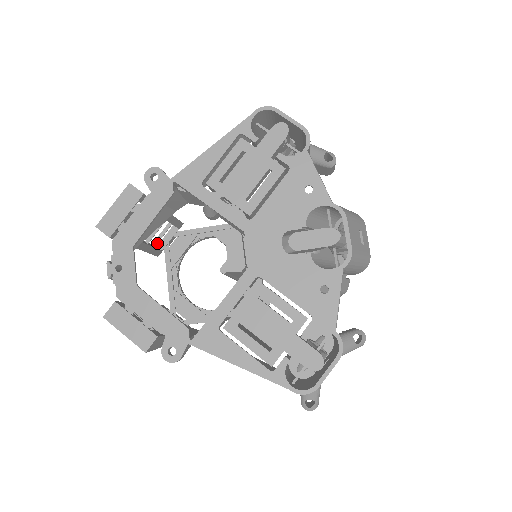
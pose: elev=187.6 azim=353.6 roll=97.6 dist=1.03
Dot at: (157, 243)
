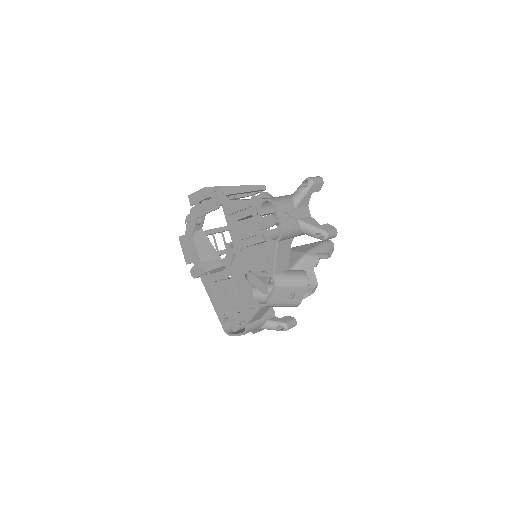
Dot at: (243, 195)
